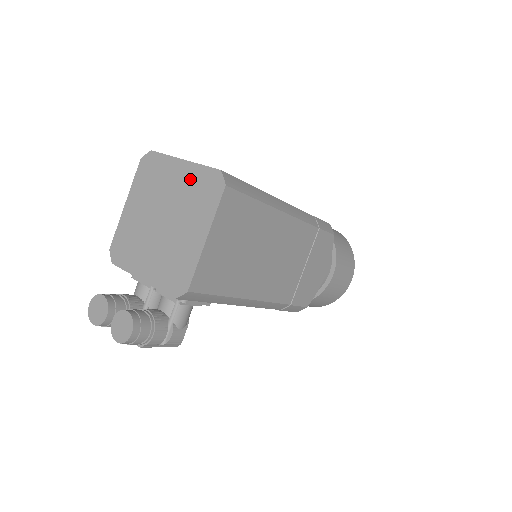
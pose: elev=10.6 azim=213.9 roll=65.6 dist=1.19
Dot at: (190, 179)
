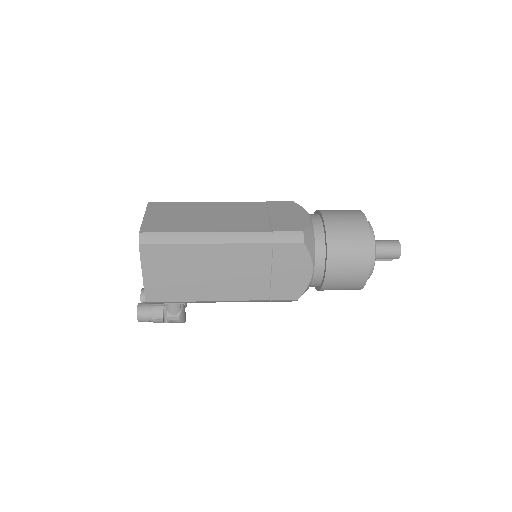
Dot at: occluded
